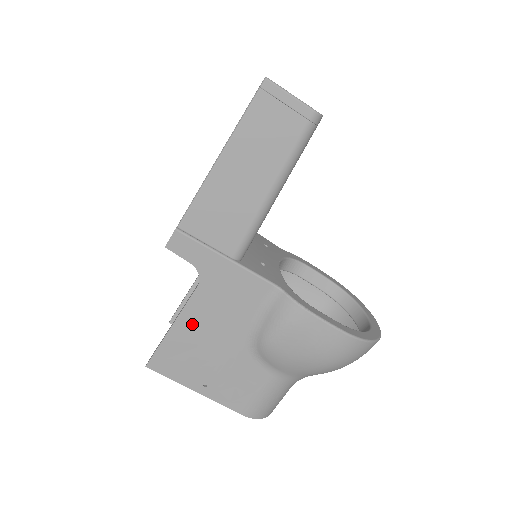
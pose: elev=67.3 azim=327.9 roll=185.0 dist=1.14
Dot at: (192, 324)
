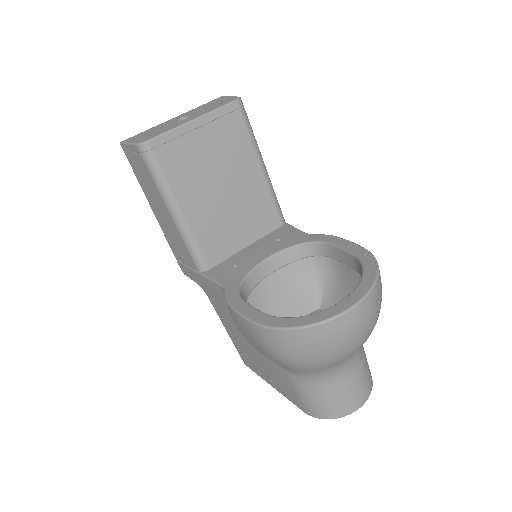
Dot at: (229, 328)
